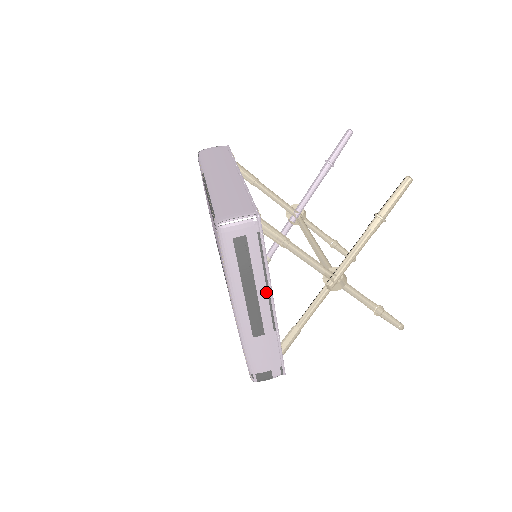
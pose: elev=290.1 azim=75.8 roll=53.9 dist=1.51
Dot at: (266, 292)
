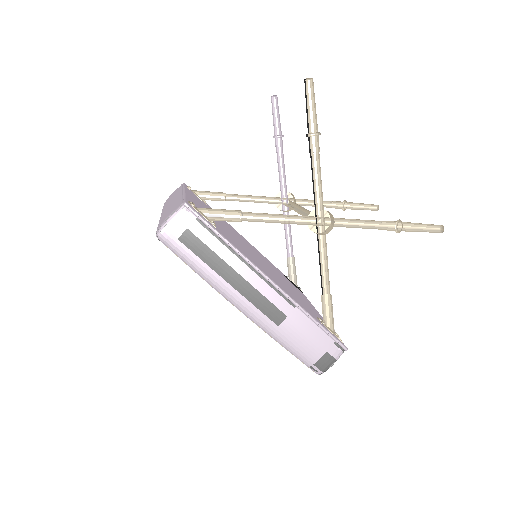
Dot at: (253, 272)
